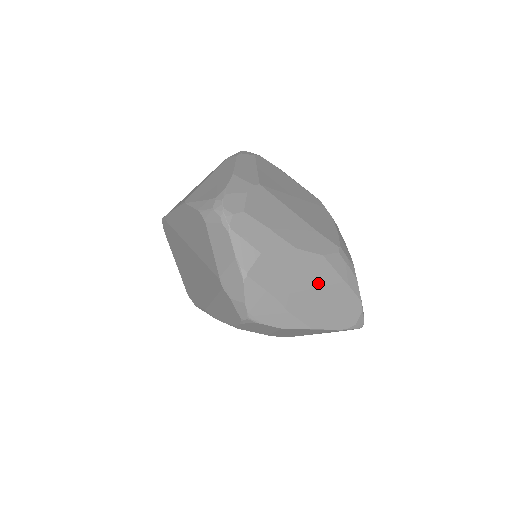
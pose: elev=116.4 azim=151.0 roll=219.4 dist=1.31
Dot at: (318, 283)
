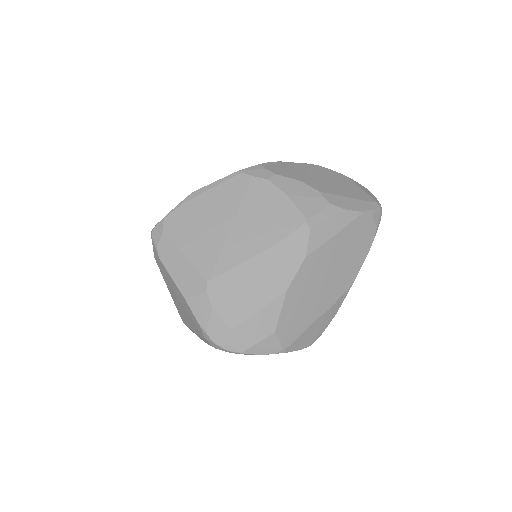
Dot at: (324, 269)
